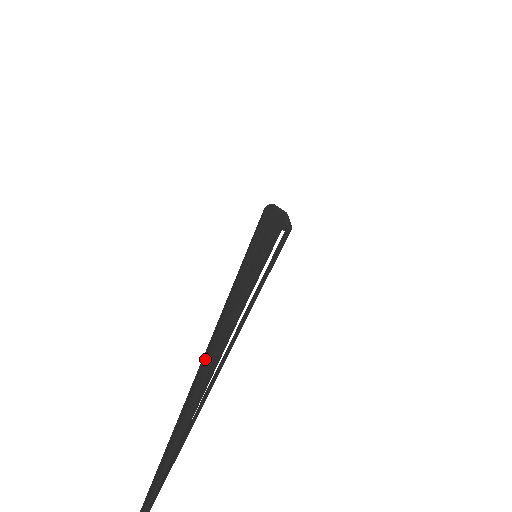
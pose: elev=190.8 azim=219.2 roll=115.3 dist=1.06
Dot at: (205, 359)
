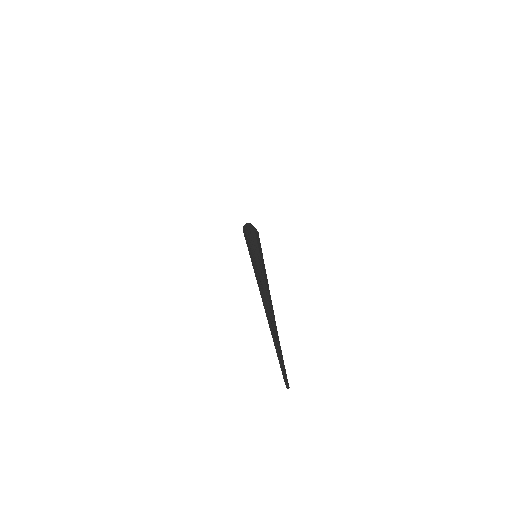
Dot at: (268, 309)
